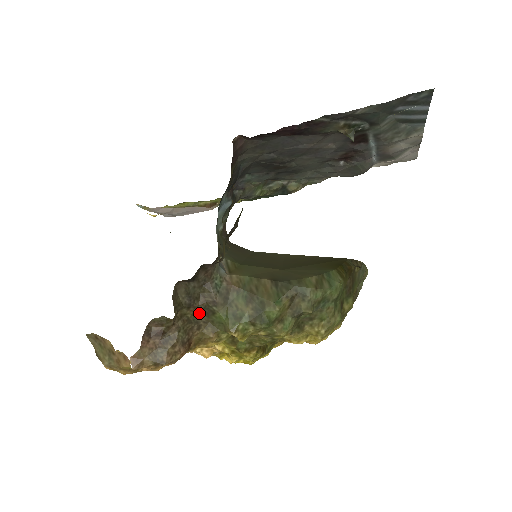
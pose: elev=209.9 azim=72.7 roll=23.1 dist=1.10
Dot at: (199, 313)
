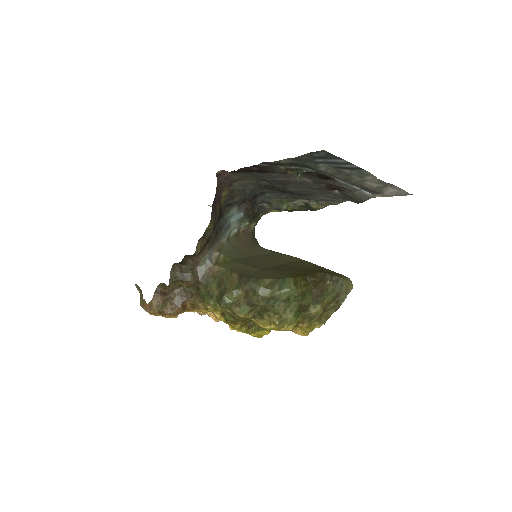
Dot at: (191, 287)
